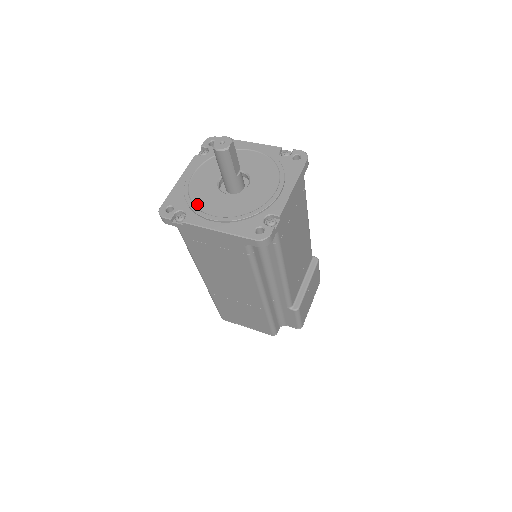
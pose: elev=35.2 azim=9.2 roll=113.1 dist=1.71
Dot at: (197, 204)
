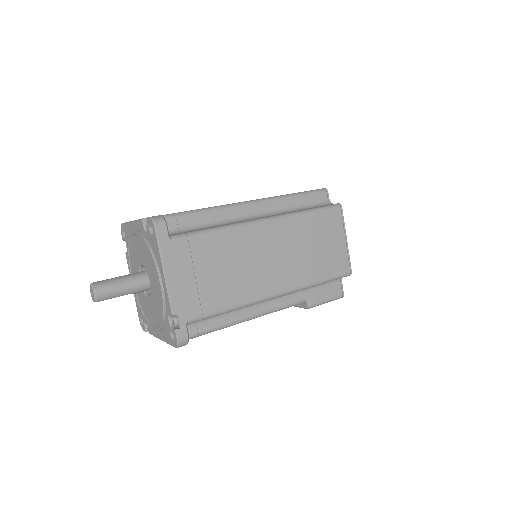
Dot at: (130, 258)
